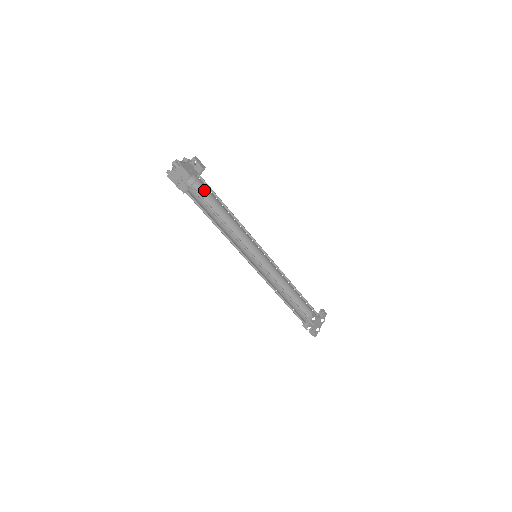
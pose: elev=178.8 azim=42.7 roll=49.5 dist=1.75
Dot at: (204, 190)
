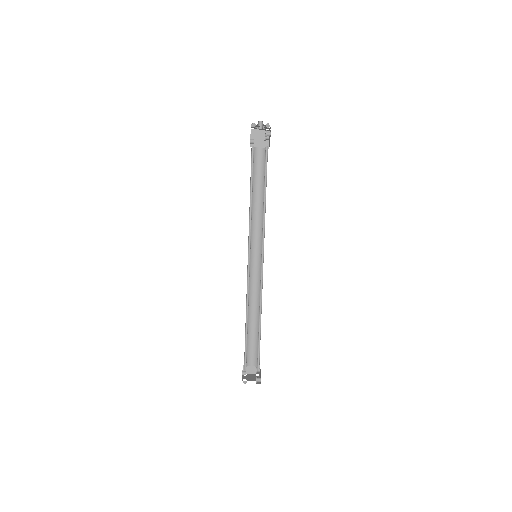
Dot at: (255, 165)
